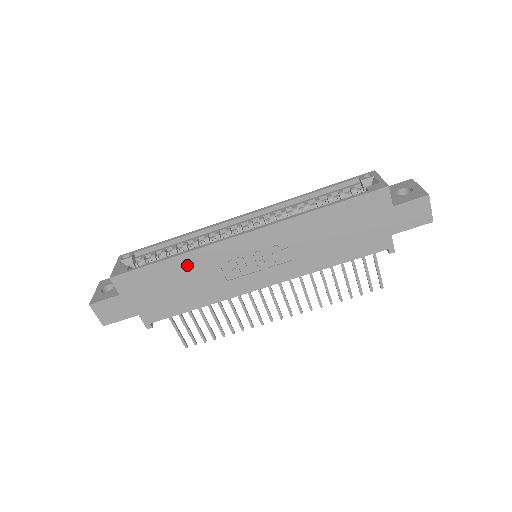
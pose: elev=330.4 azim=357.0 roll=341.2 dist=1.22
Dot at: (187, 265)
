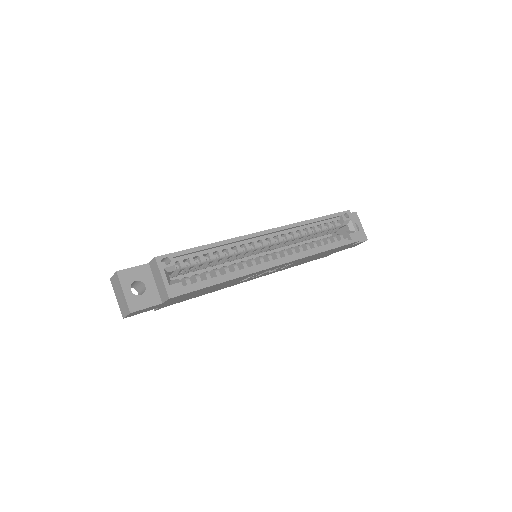
Dot at: (229, 282)
